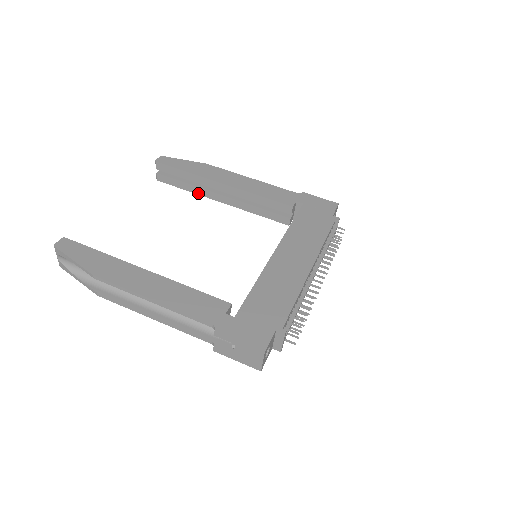
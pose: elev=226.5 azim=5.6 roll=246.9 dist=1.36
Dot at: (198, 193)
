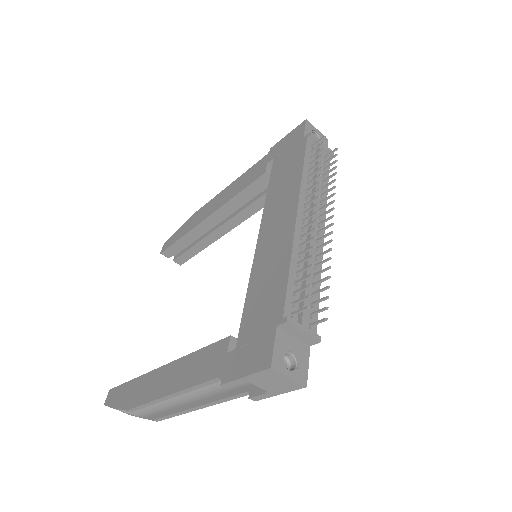
Dot at: (208, 244)
